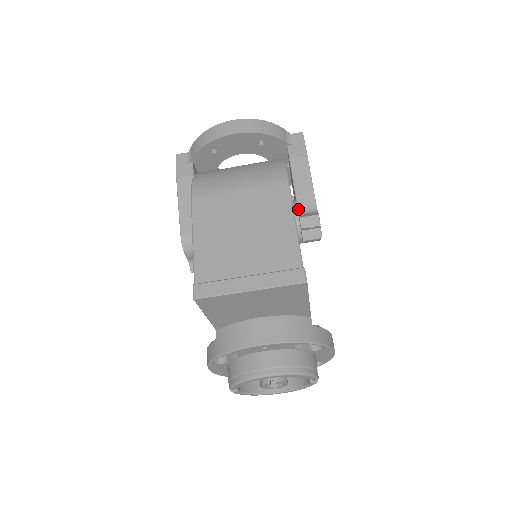
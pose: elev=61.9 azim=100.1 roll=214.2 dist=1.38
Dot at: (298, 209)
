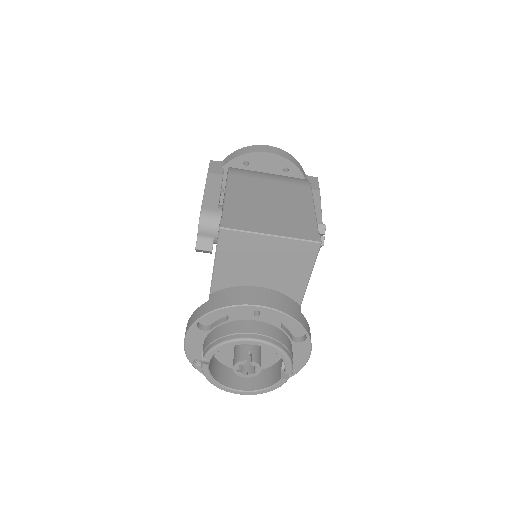
Dot at: occluded
